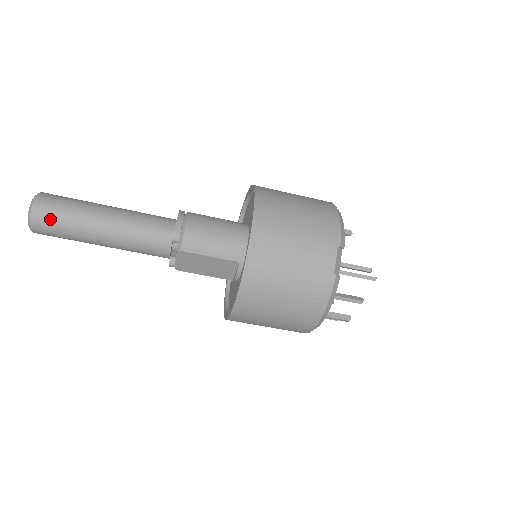
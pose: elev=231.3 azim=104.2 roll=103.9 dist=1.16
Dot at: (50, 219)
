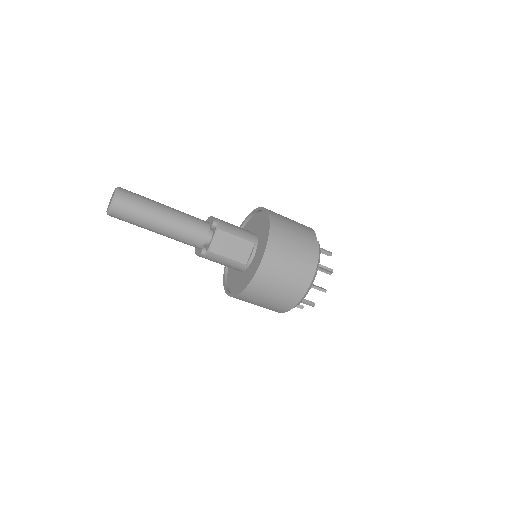
Dot at: (131, 197)
